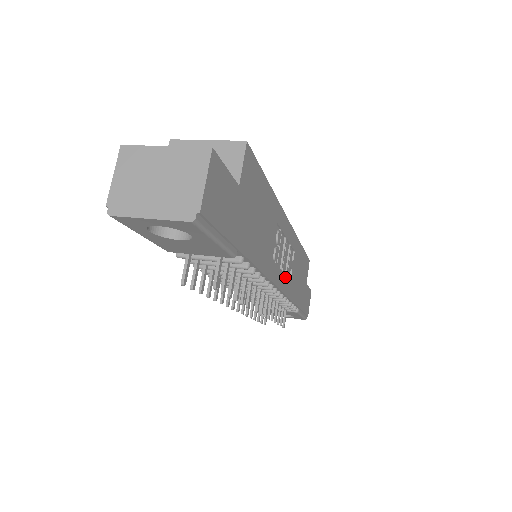
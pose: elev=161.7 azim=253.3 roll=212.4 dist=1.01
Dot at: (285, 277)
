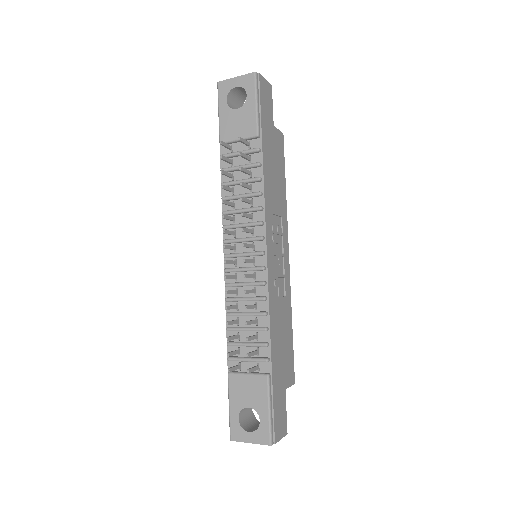
Dot at: (273, 272)
